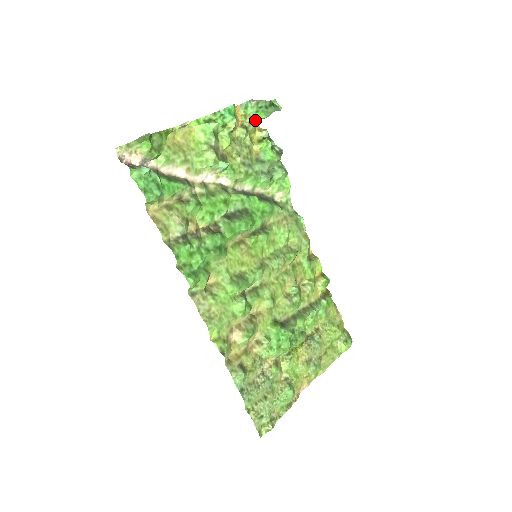
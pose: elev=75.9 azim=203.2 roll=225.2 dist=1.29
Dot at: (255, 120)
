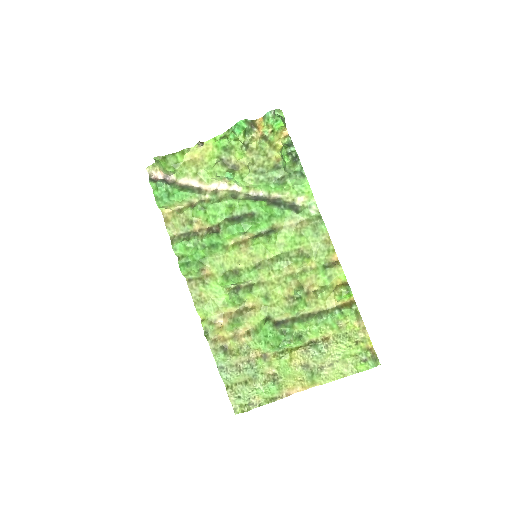
Dot at: (276, 129)
